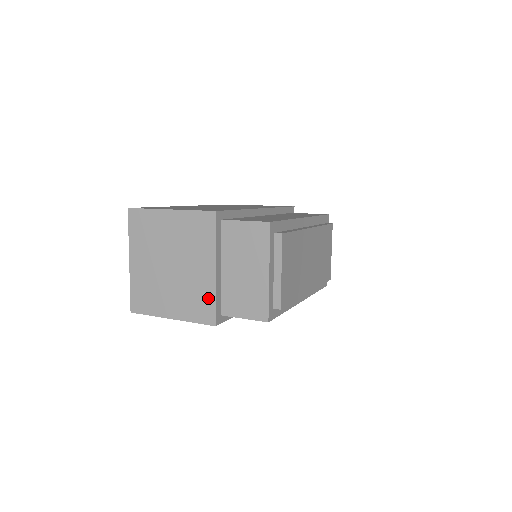
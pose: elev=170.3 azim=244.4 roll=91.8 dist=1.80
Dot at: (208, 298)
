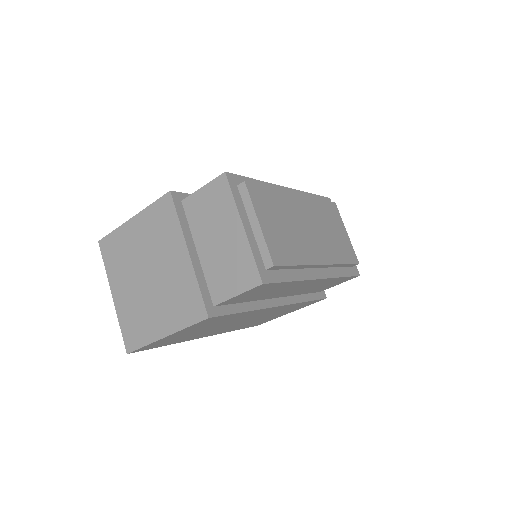
Dot at: (191, 289)
